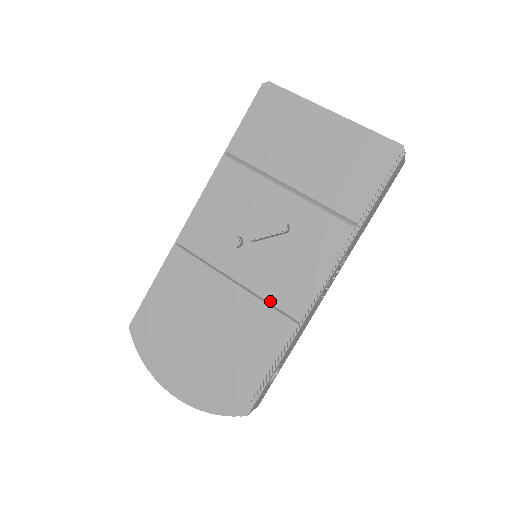
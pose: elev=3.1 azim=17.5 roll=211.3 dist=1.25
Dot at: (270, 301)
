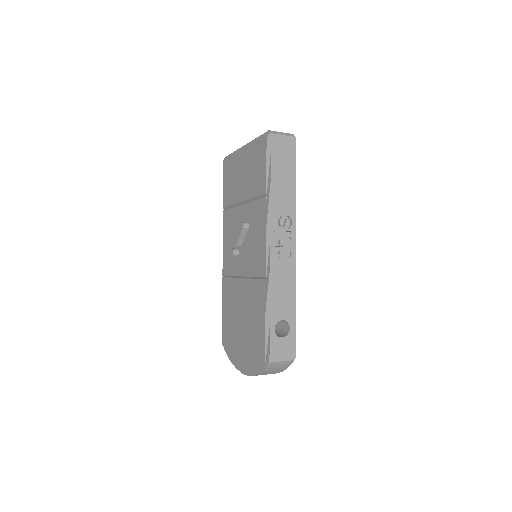
Dot at: (254, 276)
